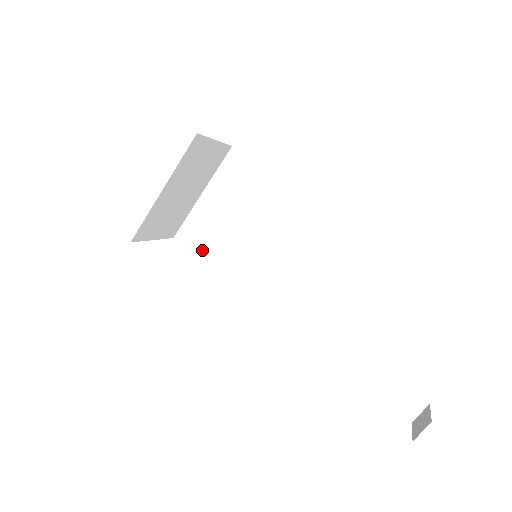
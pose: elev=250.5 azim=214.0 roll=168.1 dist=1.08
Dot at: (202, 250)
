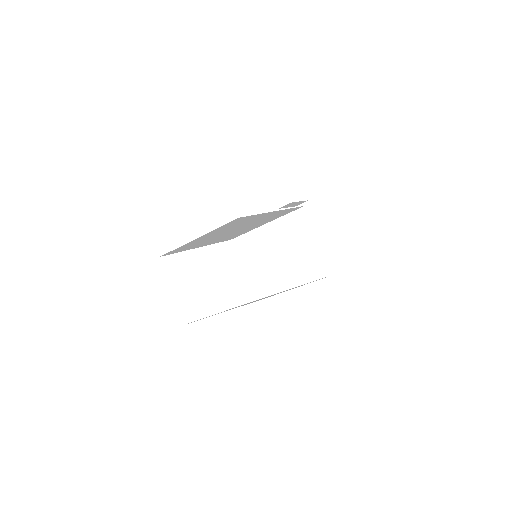
Dot at: occluded
